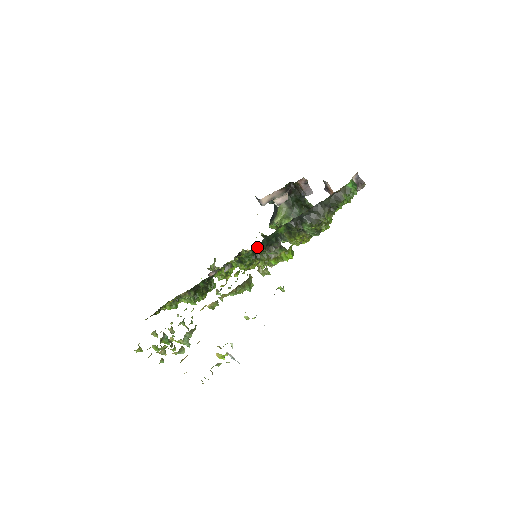
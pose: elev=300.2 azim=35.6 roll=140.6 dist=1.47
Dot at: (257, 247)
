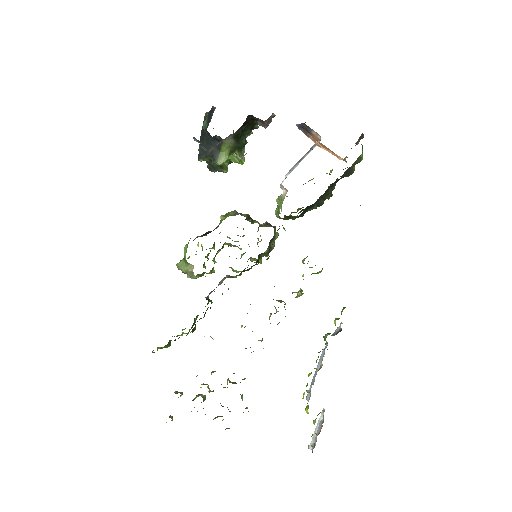
Dot at: (269, 256)
